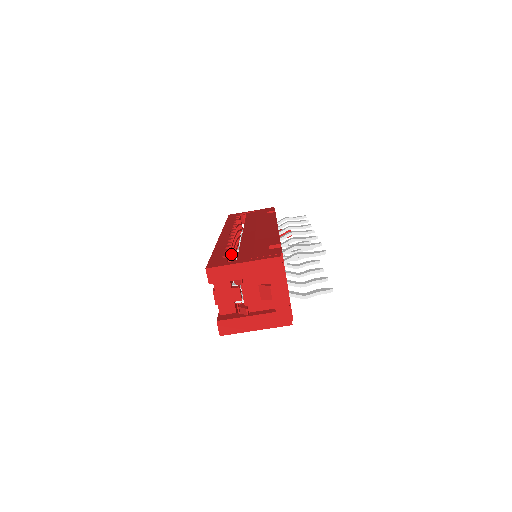
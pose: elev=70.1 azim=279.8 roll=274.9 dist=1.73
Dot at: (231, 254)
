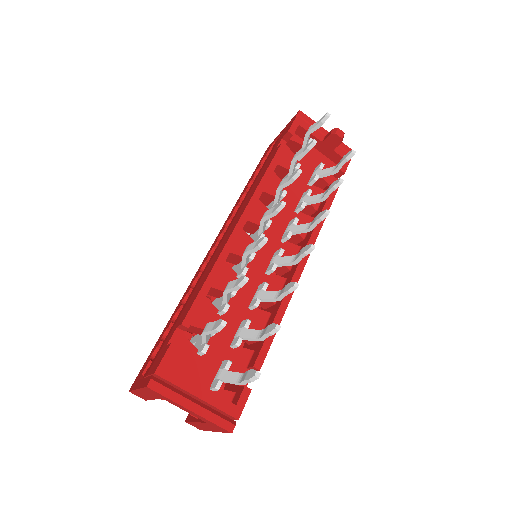
Dot at: occluded
